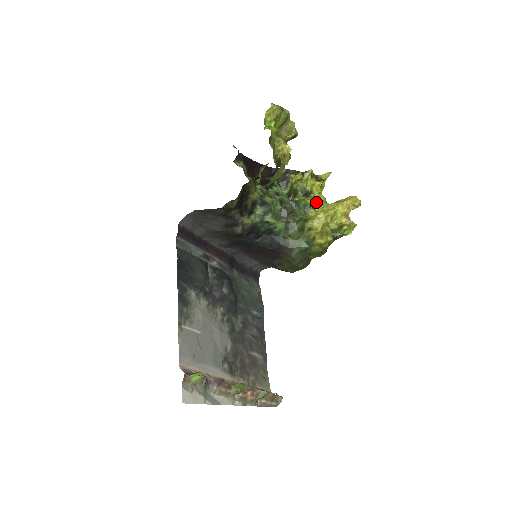
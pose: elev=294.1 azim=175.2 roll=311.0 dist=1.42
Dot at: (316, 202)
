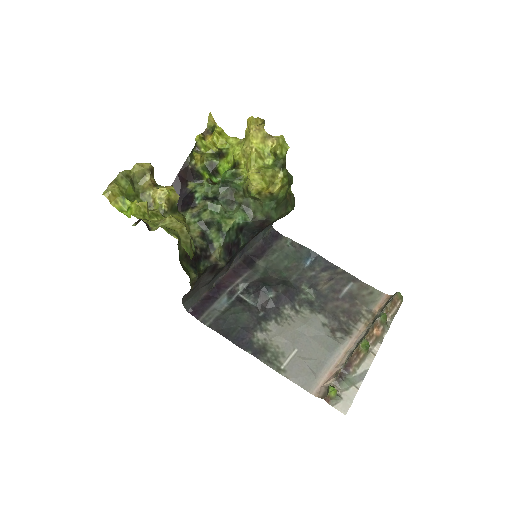
Dot at: (234, 156)
